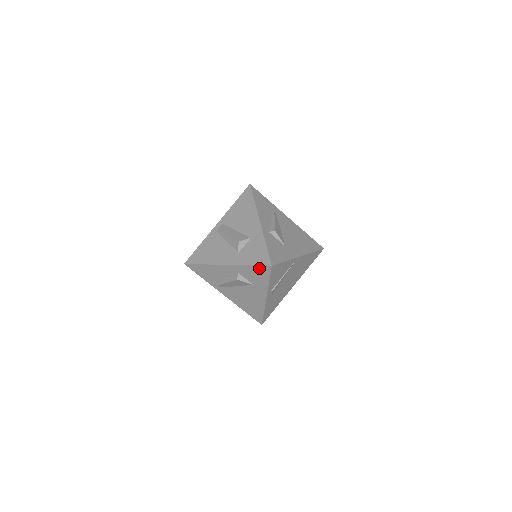
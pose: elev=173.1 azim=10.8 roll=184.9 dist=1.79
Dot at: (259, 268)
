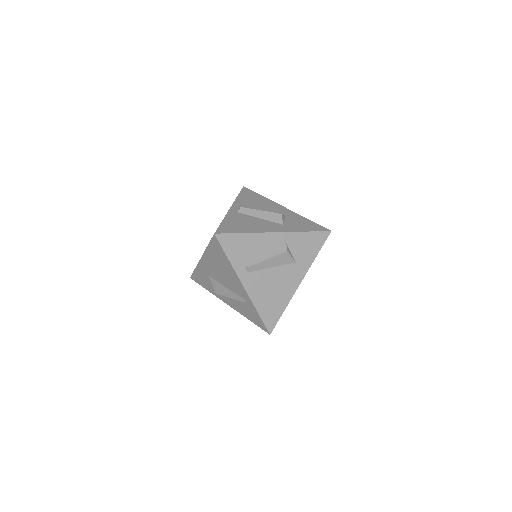
Dot at: (316, 235)
